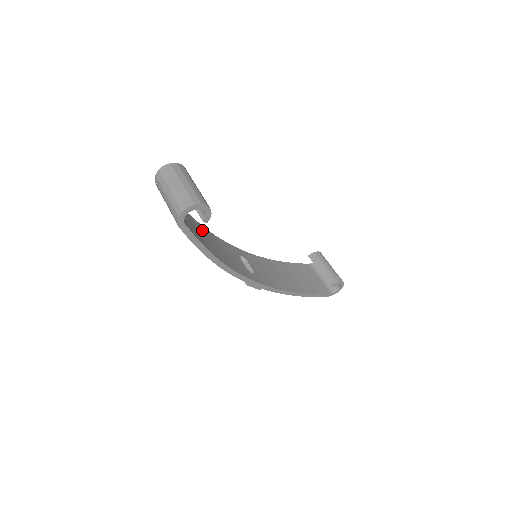
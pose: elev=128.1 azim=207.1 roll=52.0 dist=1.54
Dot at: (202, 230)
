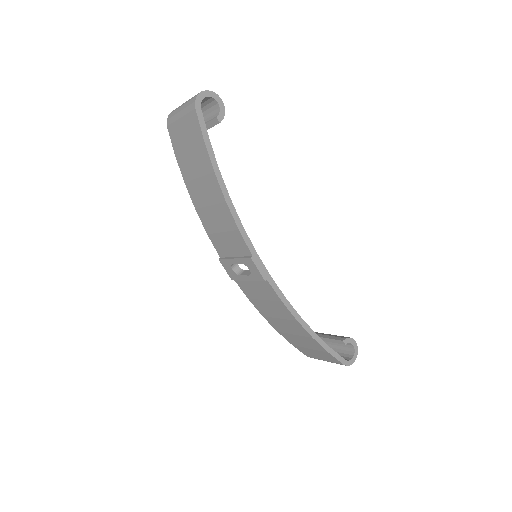
Dot at: occluded
